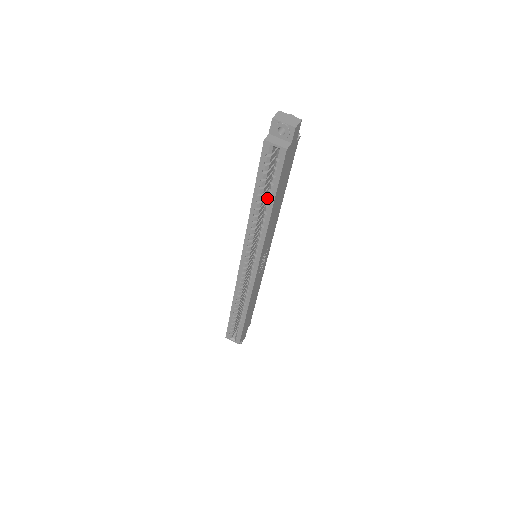
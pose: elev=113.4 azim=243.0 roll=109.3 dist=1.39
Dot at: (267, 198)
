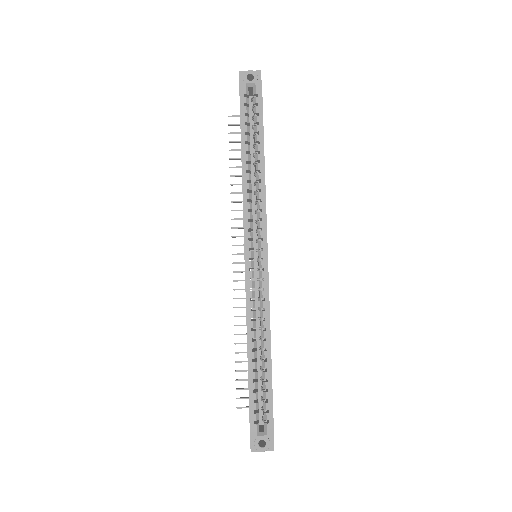
Dot at: (255, 145)
